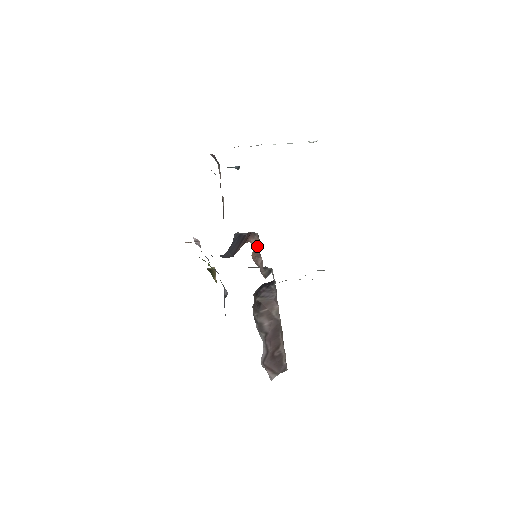
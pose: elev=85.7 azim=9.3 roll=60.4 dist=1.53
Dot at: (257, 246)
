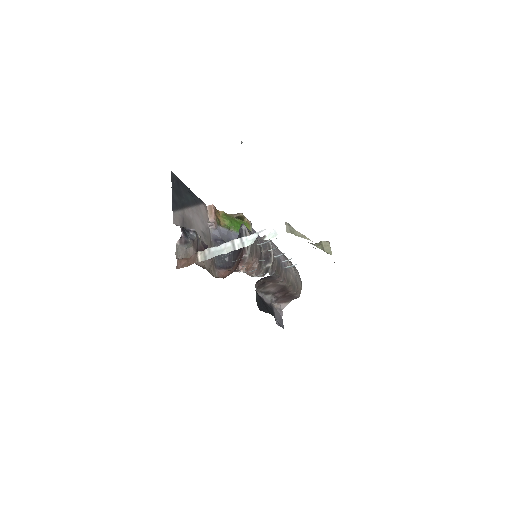
Dot at: occluded
